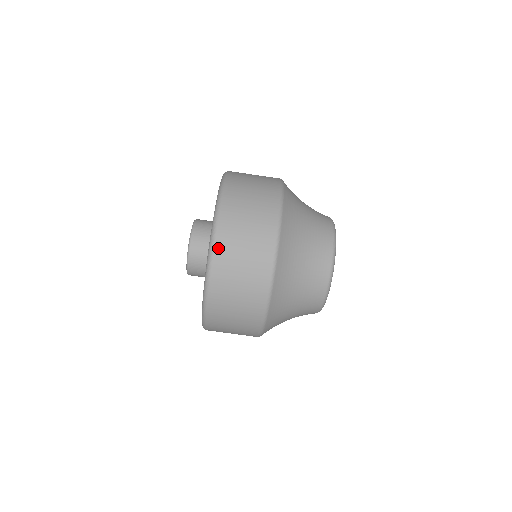
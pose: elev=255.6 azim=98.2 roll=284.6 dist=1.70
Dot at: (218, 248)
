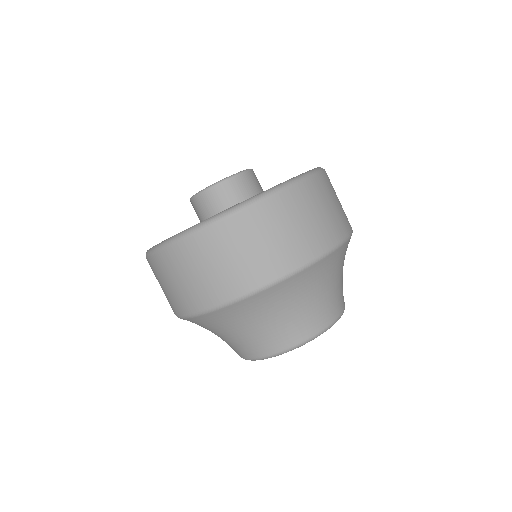
Dot at: (279, 198)
